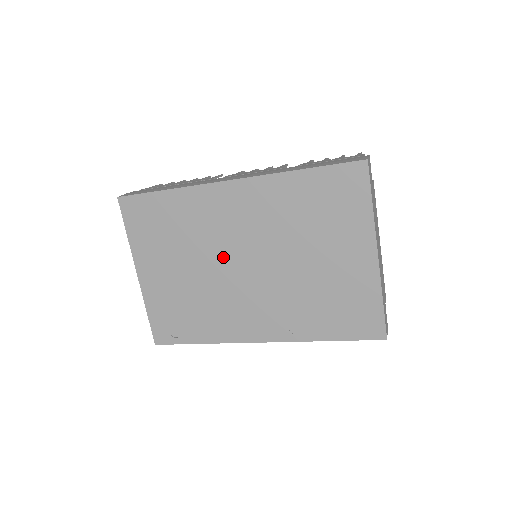
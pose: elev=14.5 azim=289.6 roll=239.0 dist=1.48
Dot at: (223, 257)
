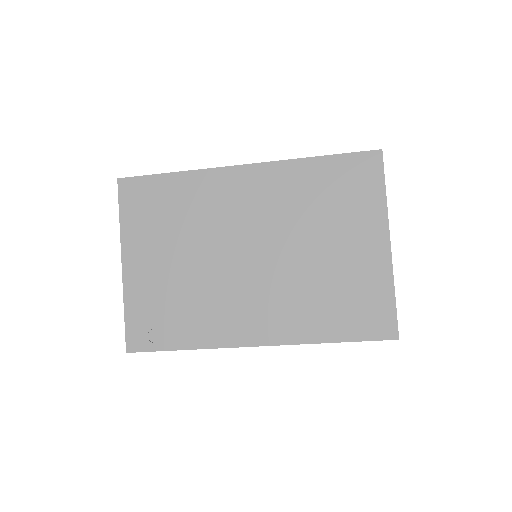
Dot at: (225, 245)
